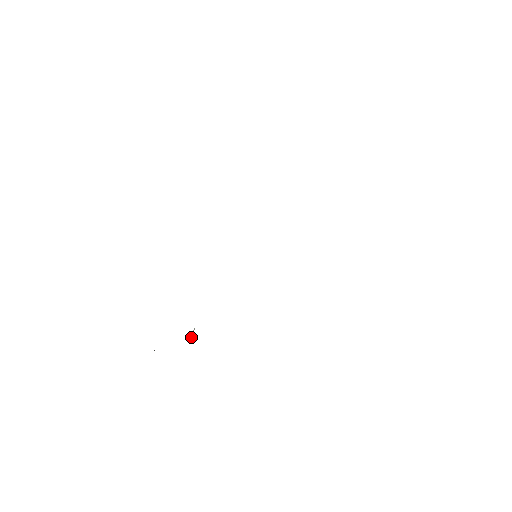
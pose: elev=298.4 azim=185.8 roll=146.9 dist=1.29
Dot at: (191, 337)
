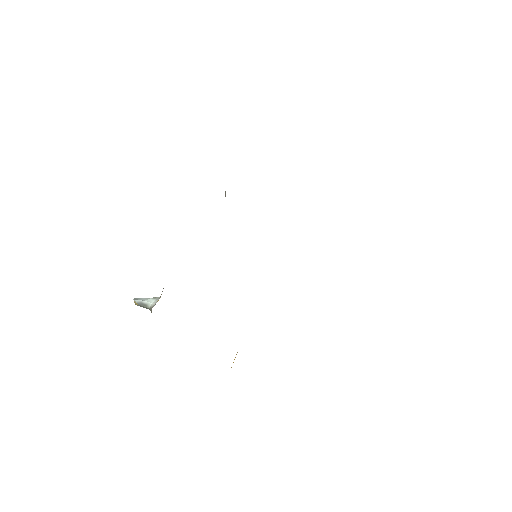
Dot at: (147, 304)
